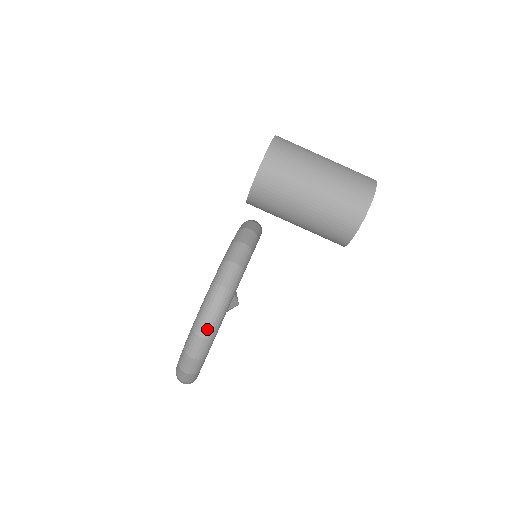
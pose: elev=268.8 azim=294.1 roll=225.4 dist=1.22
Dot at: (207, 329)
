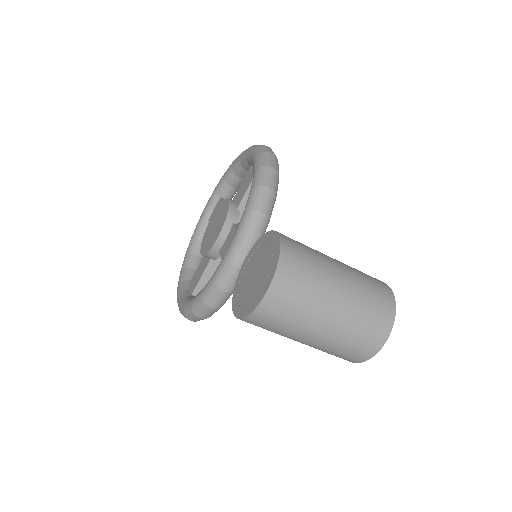
Dot at: (196, 320)
